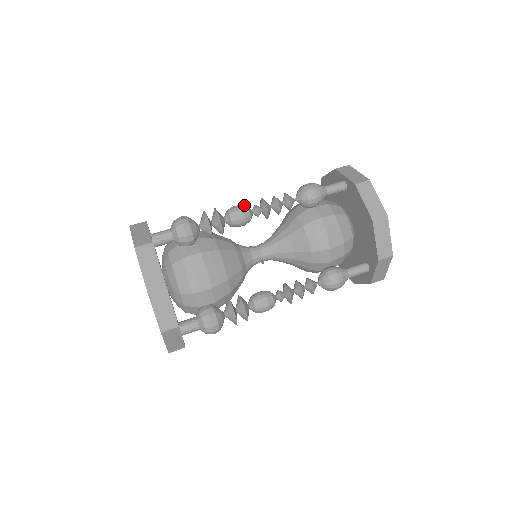
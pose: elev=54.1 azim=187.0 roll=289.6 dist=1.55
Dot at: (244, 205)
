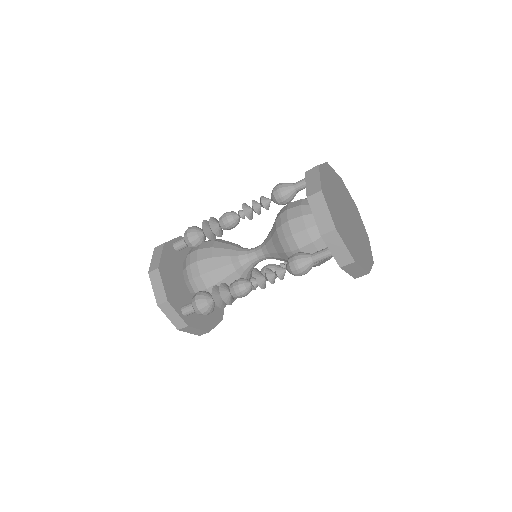
Dot at: (232, 211)
